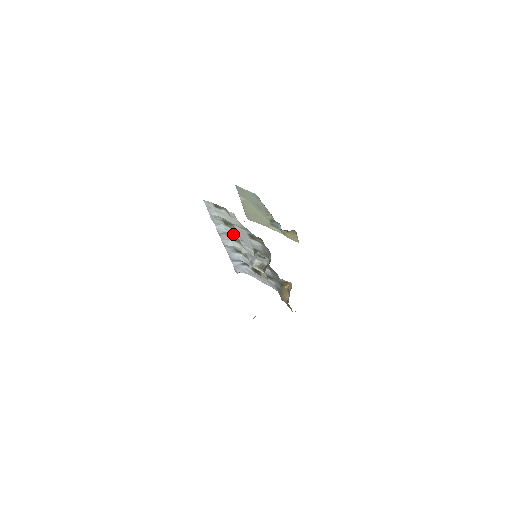
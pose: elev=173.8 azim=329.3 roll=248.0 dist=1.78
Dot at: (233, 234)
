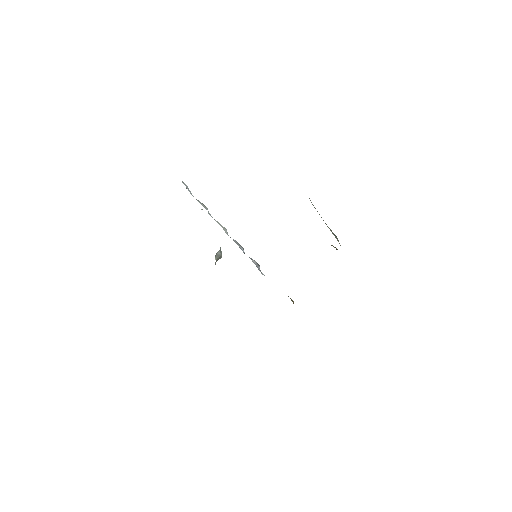
Dot at: occluded
